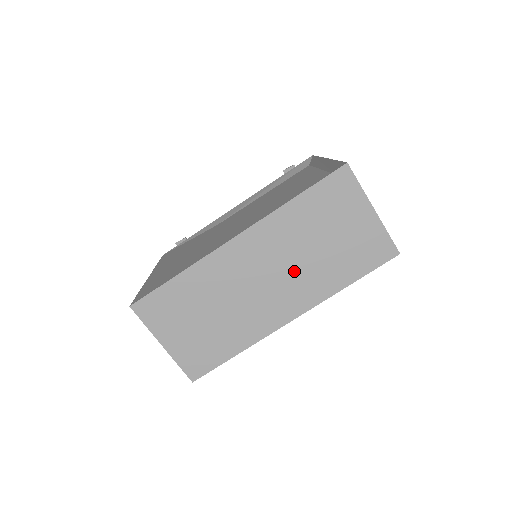
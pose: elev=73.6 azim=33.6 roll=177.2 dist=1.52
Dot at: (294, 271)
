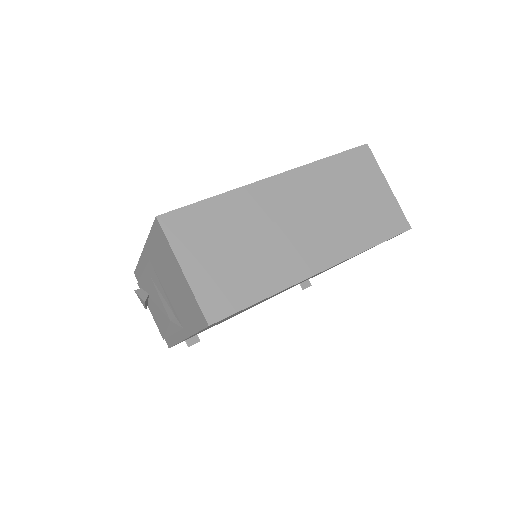
Dot at: (325, 221)
